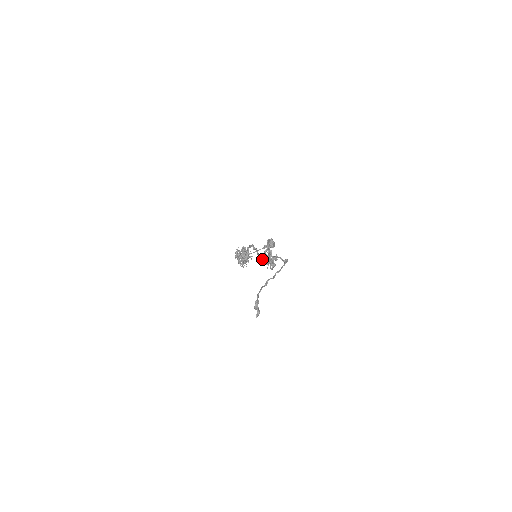
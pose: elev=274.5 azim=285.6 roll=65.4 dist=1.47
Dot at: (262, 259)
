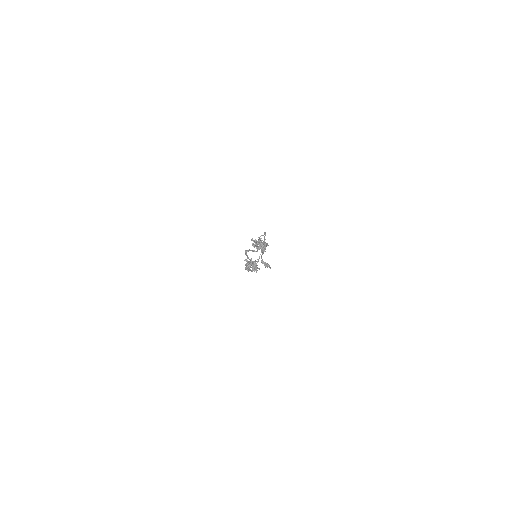
Dot at: (257, 251)
